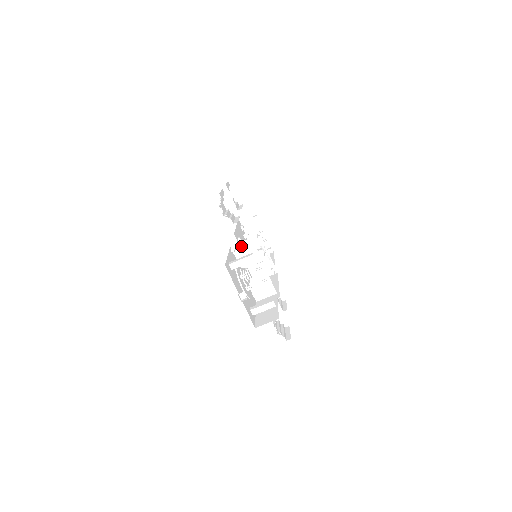
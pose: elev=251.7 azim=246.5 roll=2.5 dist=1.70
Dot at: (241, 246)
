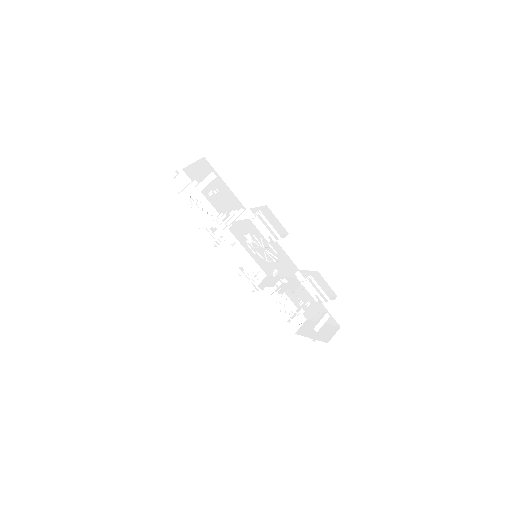
Dot at: occluded
